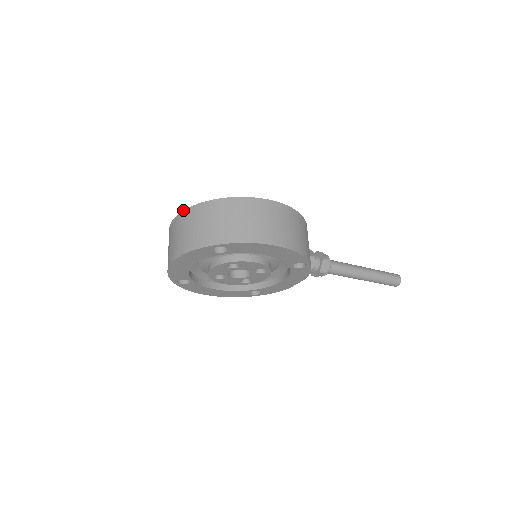
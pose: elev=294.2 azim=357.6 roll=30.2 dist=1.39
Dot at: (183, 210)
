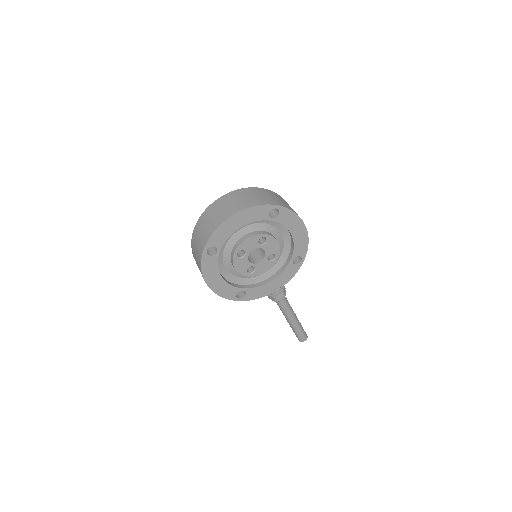
Dot at: (235, 190)
